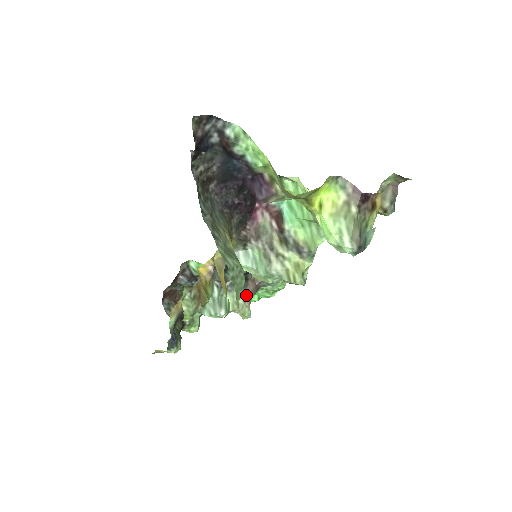
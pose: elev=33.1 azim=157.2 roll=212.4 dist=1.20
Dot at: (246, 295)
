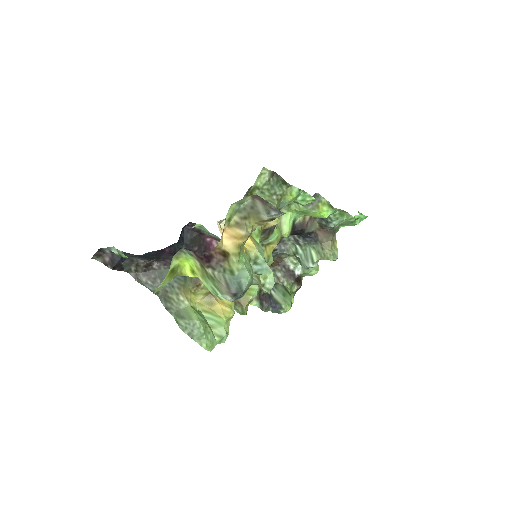
Dot at: (321, 243)
